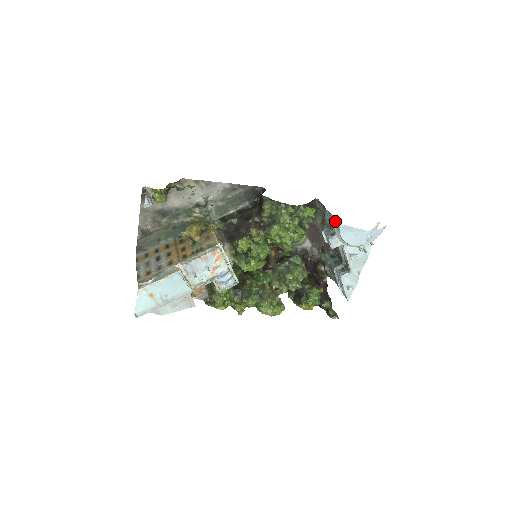
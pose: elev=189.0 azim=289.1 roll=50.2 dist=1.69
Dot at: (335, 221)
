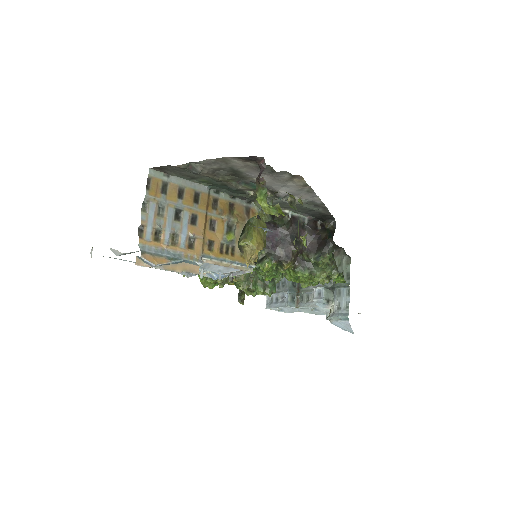
Dot at: (347, 310)
